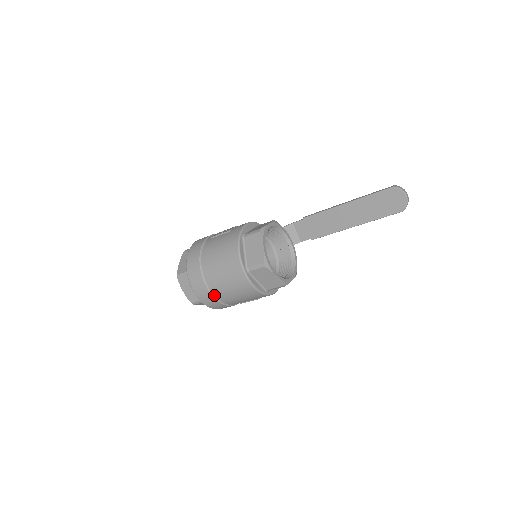
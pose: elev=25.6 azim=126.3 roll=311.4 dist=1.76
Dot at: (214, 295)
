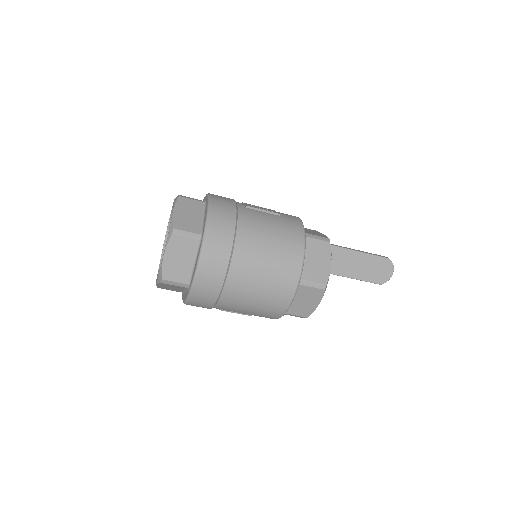
Dot at: (223, 289)
